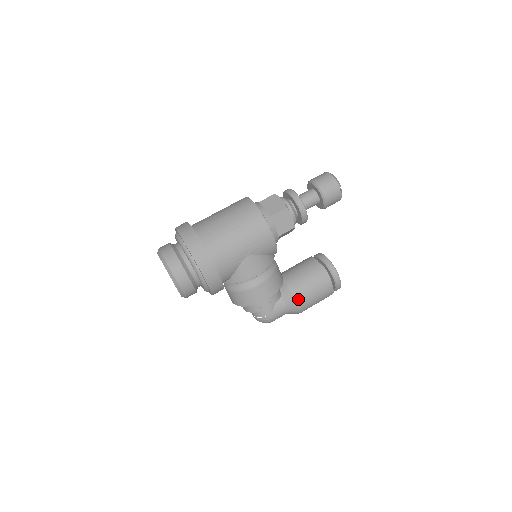
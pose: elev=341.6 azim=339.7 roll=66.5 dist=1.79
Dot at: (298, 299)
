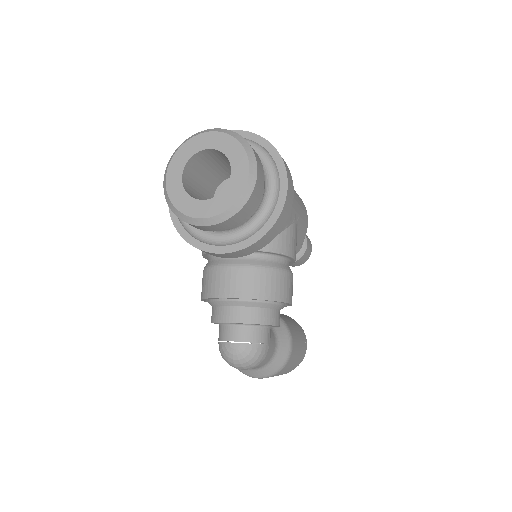
Dot at: (292, 340)
